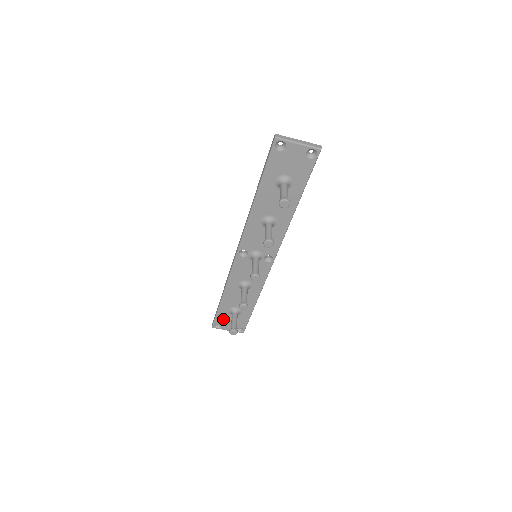
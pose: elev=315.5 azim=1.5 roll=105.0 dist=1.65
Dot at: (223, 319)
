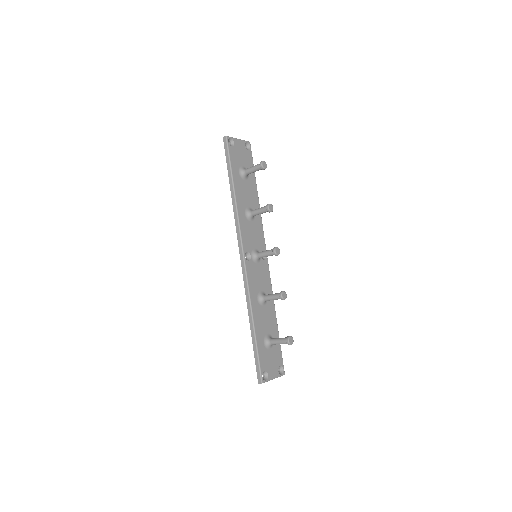
Dot at: (265, 361)
